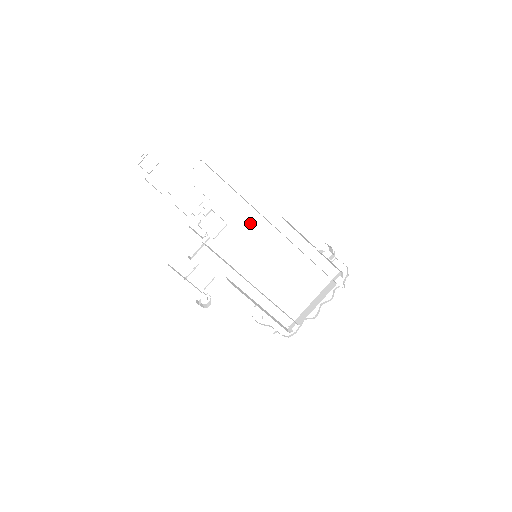
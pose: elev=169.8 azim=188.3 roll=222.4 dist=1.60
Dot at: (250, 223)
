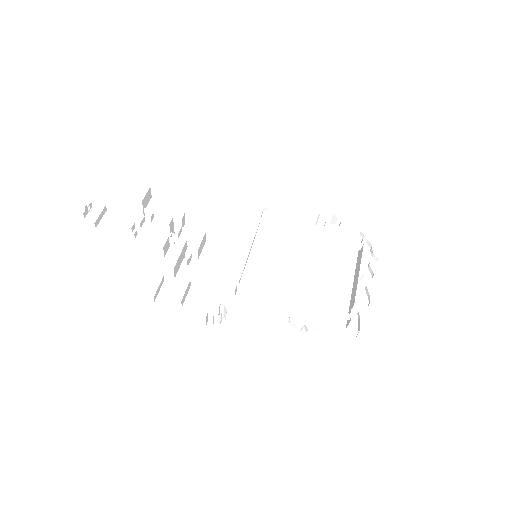
Dot at: (232, 232)
